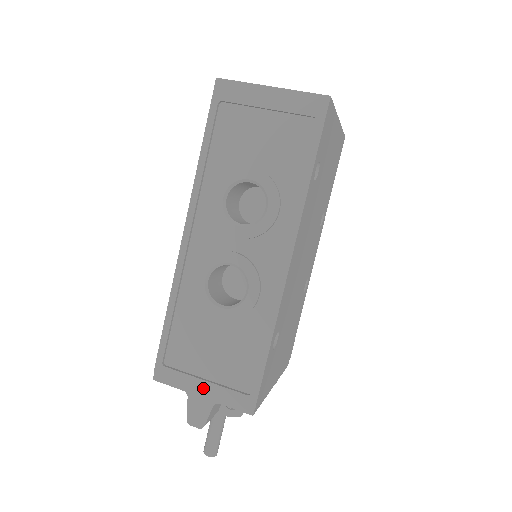
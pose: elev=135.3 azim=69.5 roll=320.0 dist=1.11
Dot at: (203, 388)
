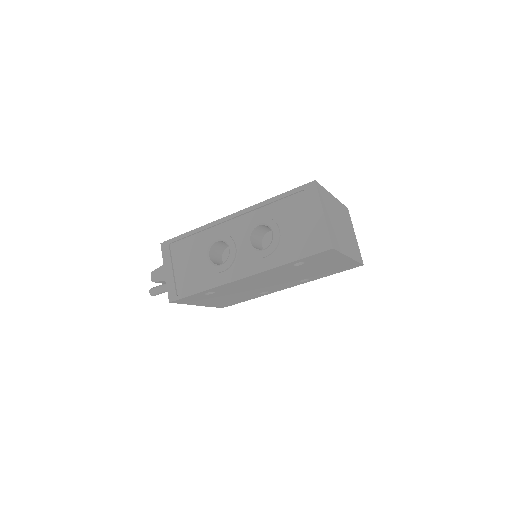
Dot at: (169, 271)
